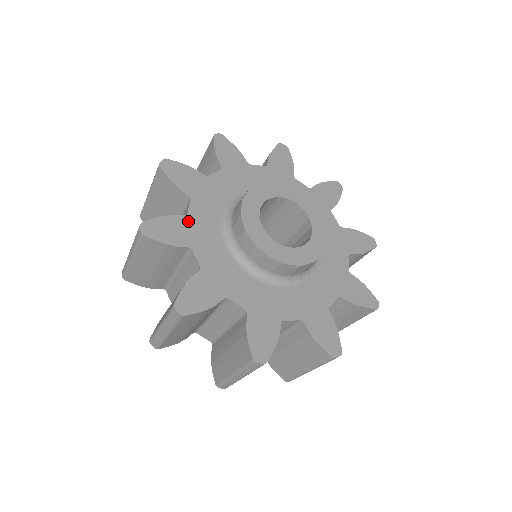
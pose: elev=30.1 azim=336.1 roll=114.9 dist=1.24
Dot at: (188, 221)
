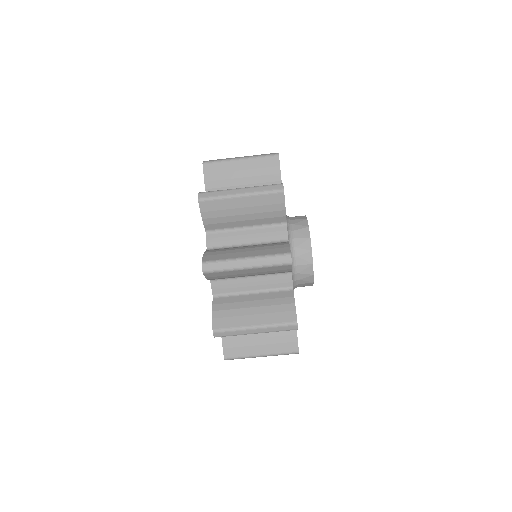
Dot at: occluded
